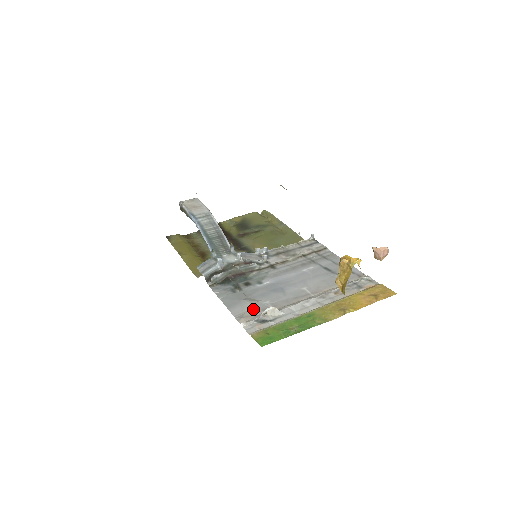
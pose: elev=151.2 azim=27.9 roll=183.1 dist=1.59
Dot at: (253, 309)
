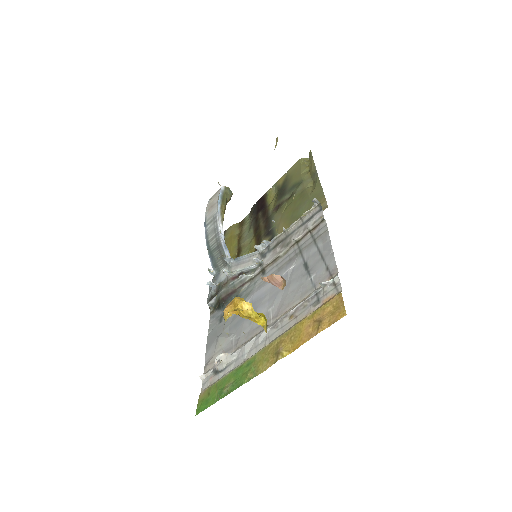
Dot at: (219, 351)
